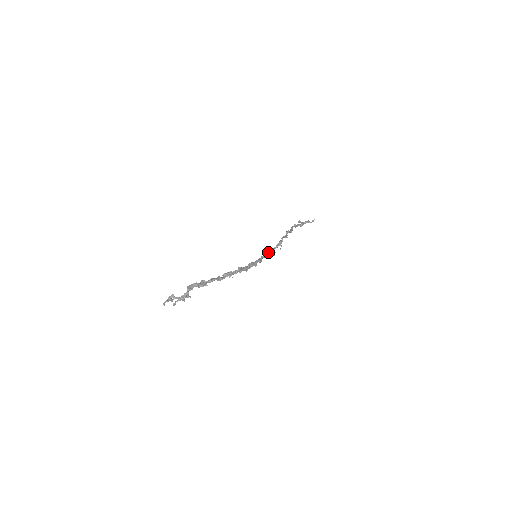
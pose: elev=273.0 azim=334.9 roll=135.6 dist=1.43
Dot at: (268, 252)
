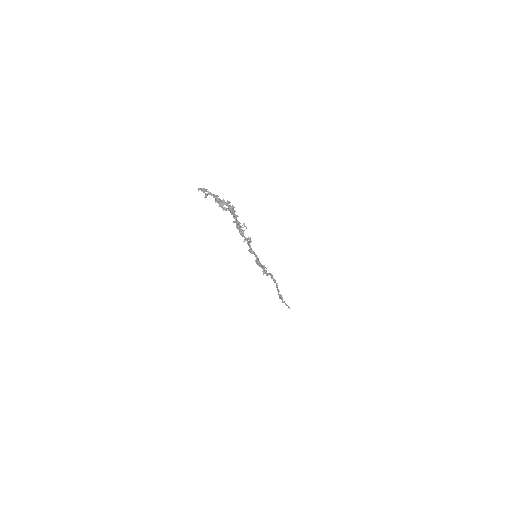
Dot at: (264, 265)
